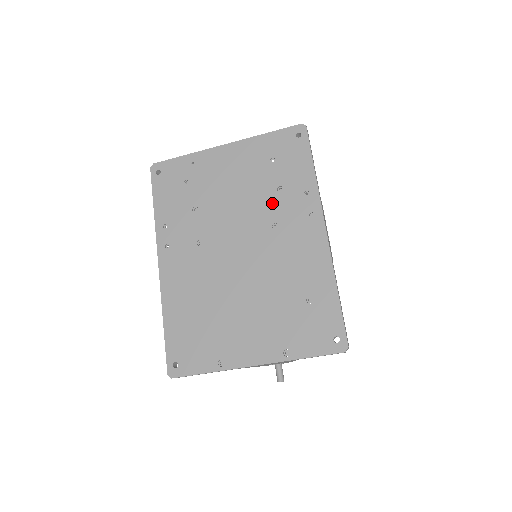
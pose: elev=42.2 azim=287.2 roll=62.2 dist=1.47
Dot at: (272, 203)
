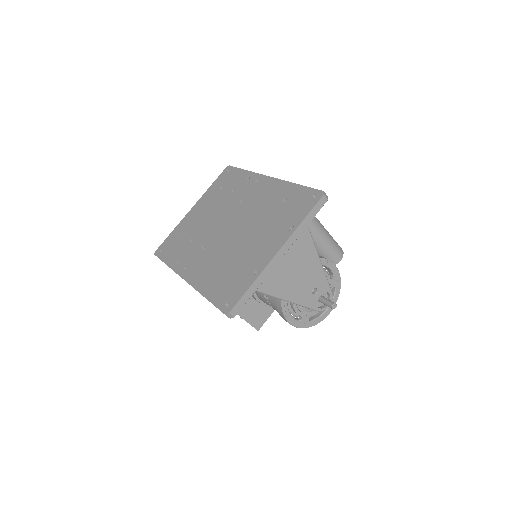
Dot at: (233, 198)
